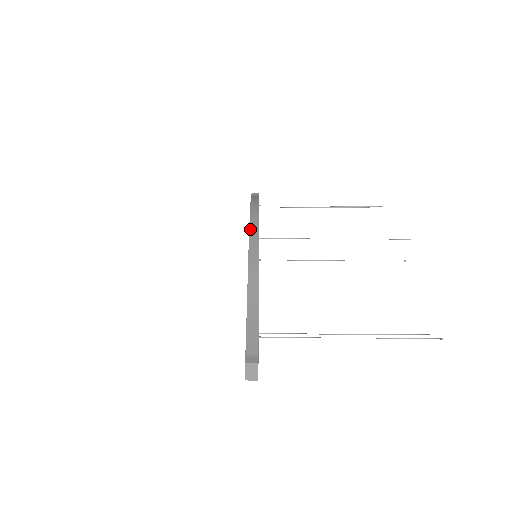
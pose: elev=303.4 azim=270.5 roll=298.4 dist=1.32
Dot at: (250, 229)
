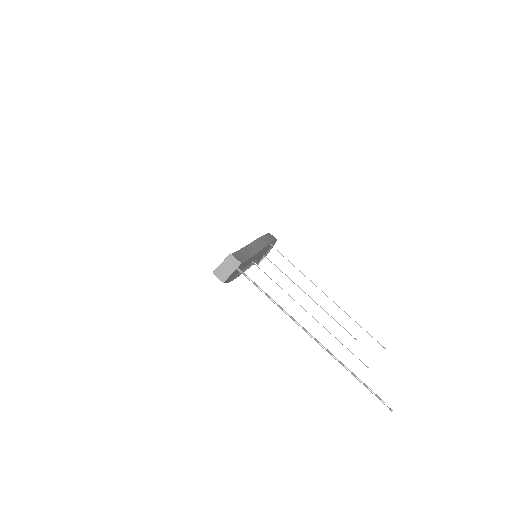
Dot at: occluded
